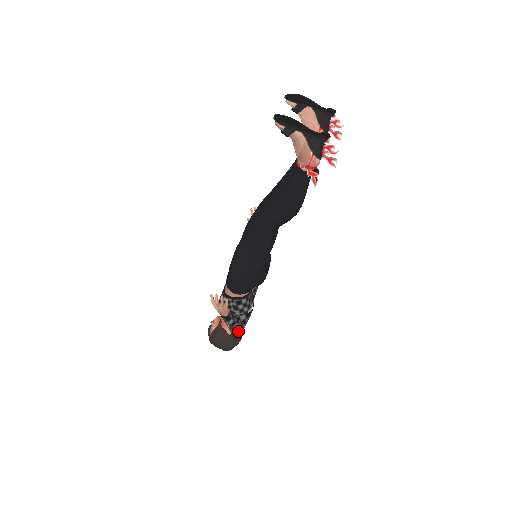
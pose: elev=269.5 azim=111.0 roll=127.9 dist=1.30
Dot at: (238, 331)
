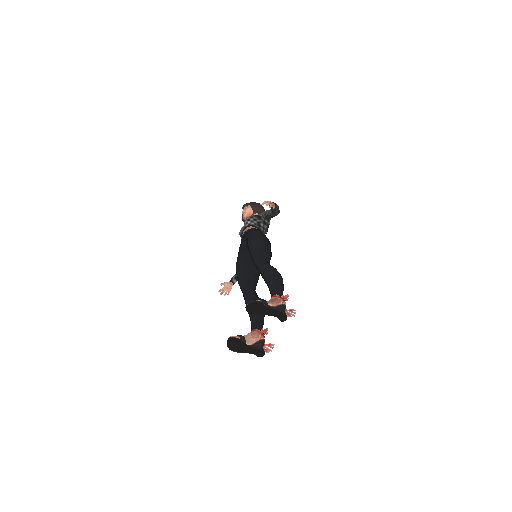
Dot at: occluded
